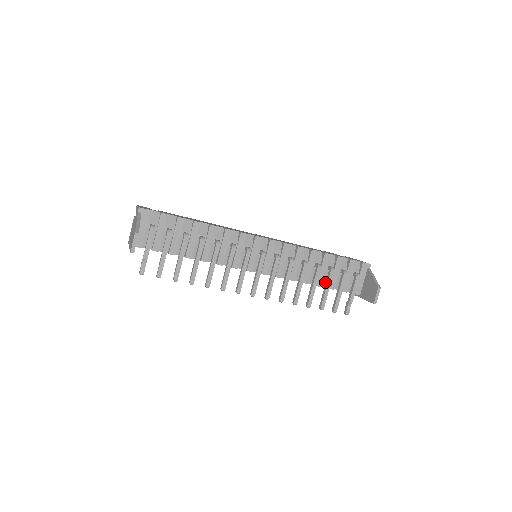
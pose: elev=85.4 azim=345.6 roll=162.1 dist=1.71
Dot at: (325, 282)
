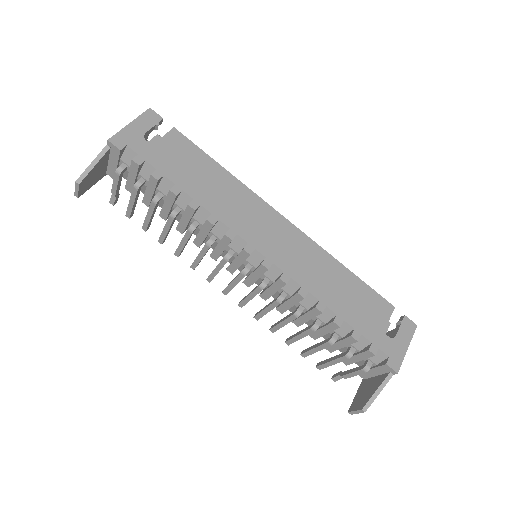
Dot at: (327, 337)
